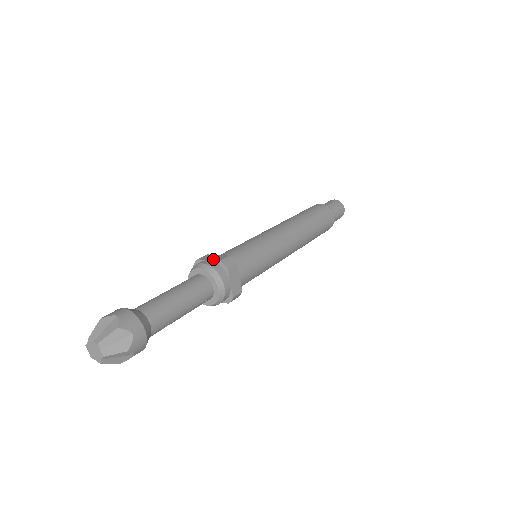
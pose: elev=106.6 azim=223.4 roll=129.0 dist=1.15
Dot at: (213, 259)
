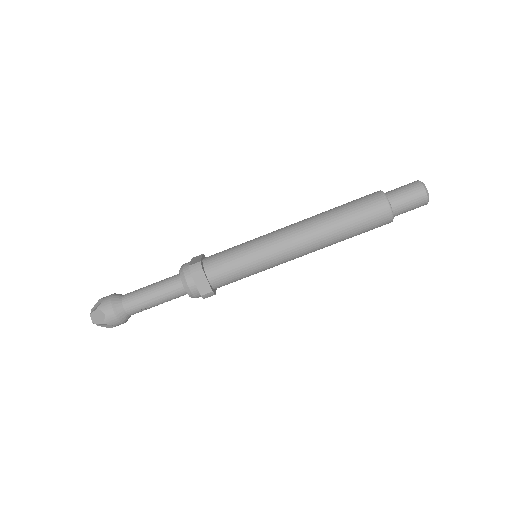
Dot at: (191, 262)
